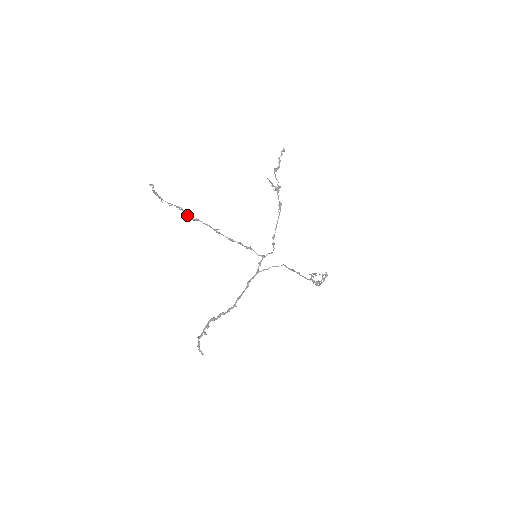
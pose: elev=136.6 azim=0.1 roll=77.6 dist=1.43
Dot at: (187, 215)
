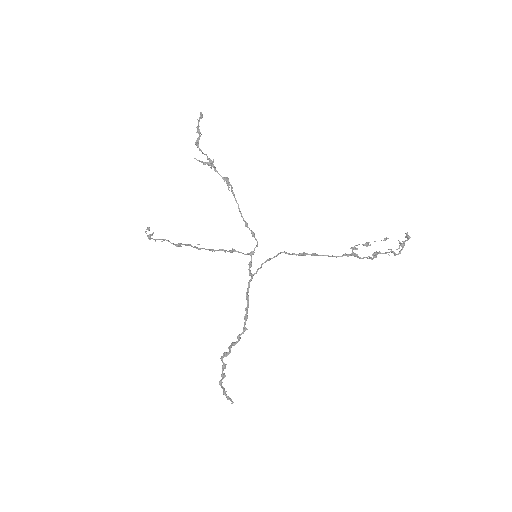
Dot at: (174, 244)
